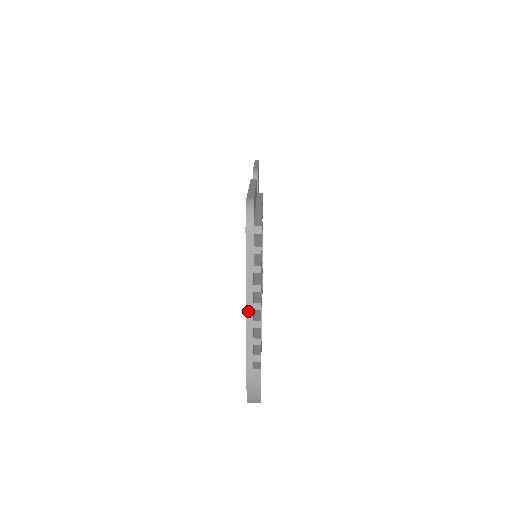
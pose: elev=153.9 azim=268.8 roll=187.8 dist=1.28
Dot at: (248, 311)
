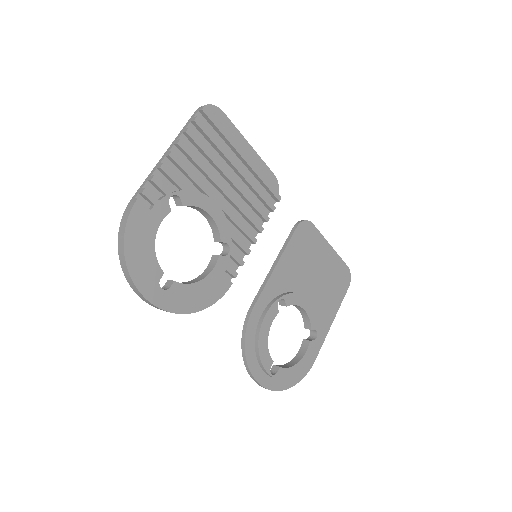
Dot at: (163, 157)
